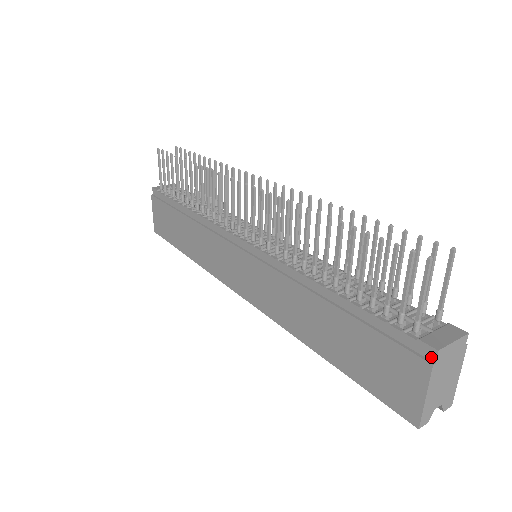
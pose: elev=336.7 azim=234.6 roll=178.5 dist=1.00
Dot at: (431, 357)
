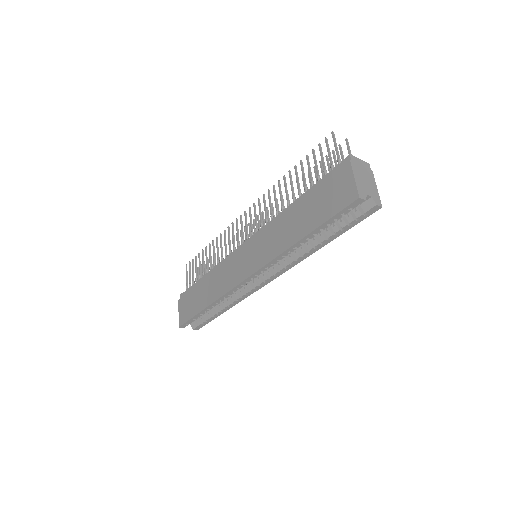
Dot at: (349, 161)
